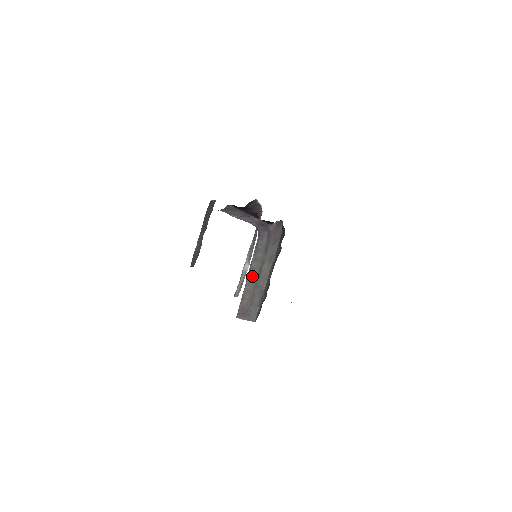
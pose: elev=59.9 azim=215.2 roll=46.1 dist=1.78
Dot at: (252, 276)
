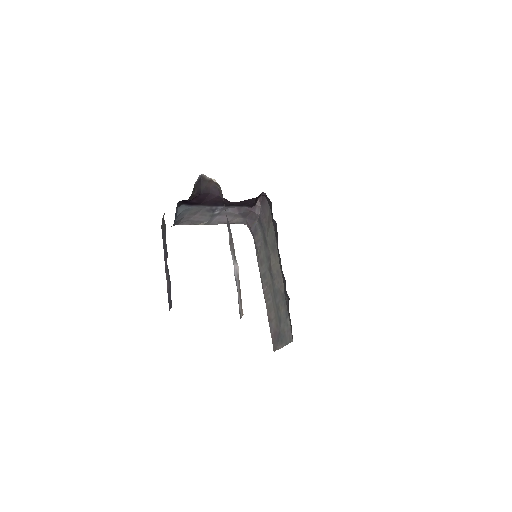
Dot at: (266, 285)
